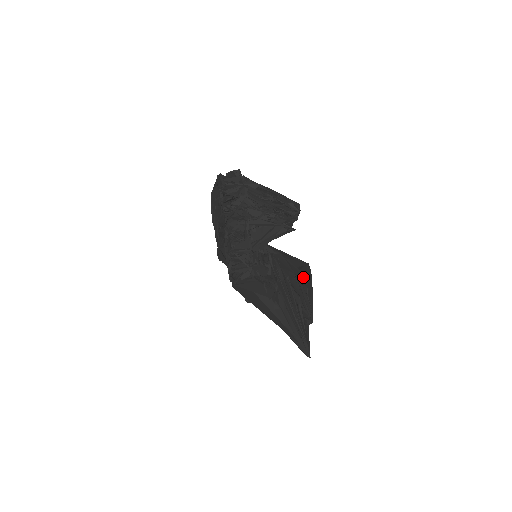
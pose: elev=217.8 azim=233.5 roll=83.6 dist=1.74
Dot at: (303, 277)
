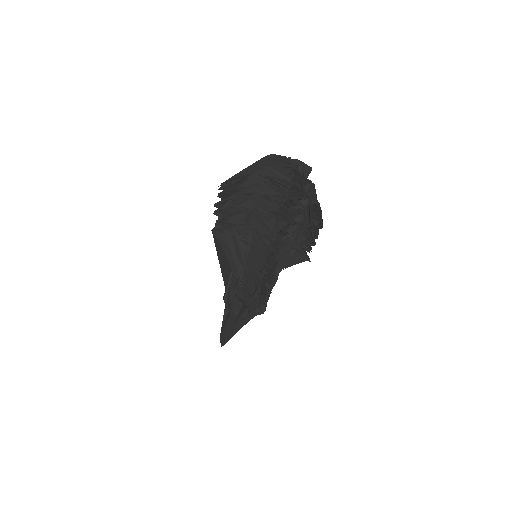
Dot at: occluded
